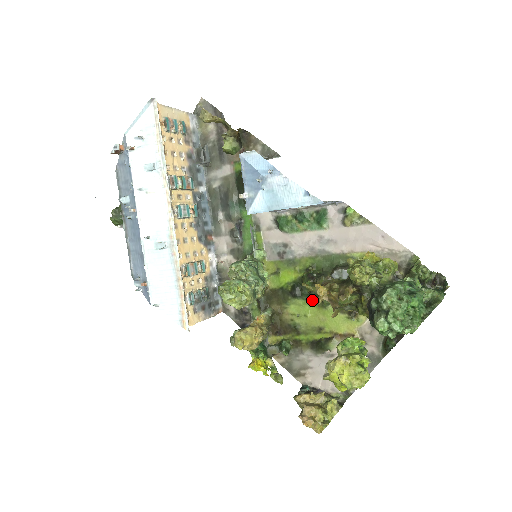
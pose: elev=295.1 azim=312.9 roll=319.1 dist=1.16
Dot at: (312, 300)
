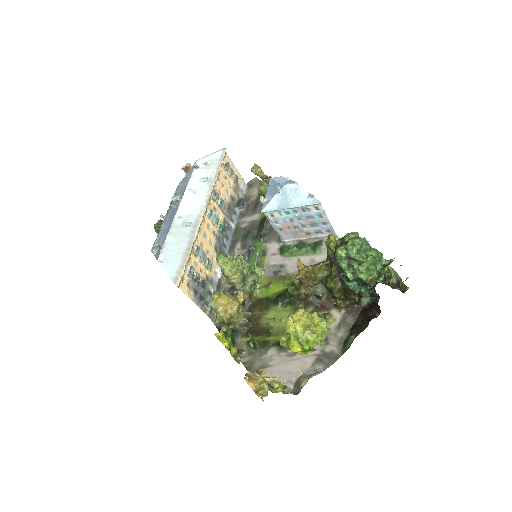
Dot at: (291, 307)
